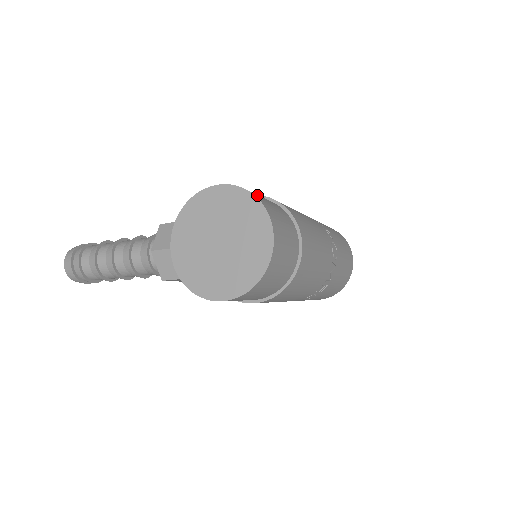
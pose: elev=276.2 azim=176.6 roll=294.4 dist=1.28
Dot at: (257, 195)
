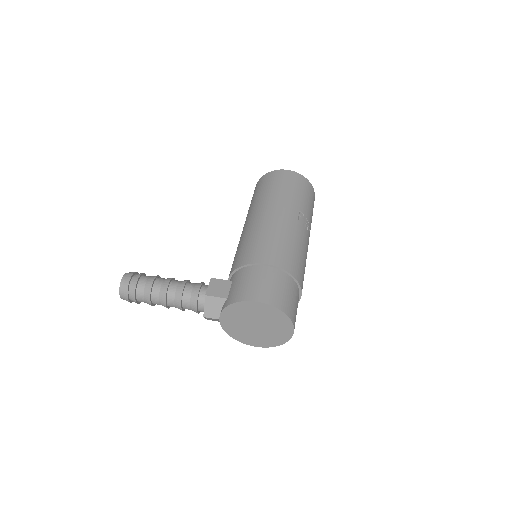
Dot at: (284, 303)
